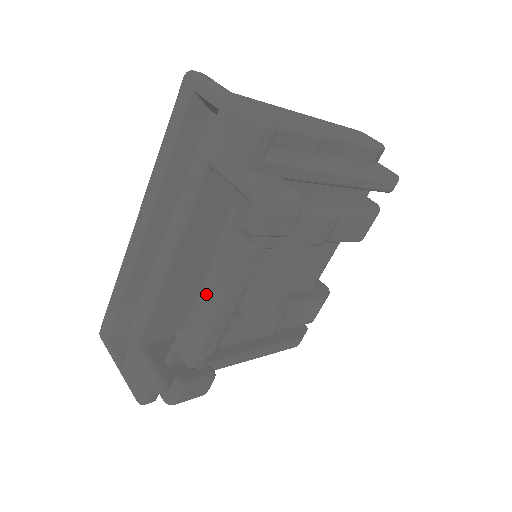
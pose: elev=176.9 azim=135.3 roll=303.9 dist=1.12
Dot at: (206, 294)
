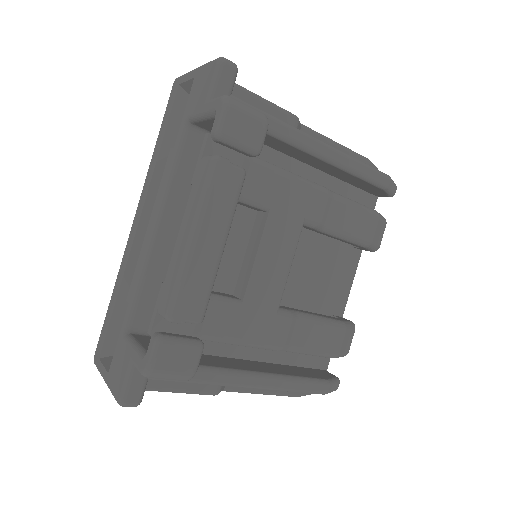
Dot at: (184, 227)
